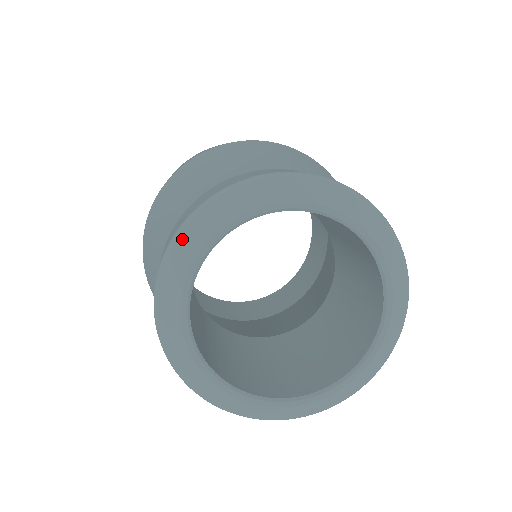
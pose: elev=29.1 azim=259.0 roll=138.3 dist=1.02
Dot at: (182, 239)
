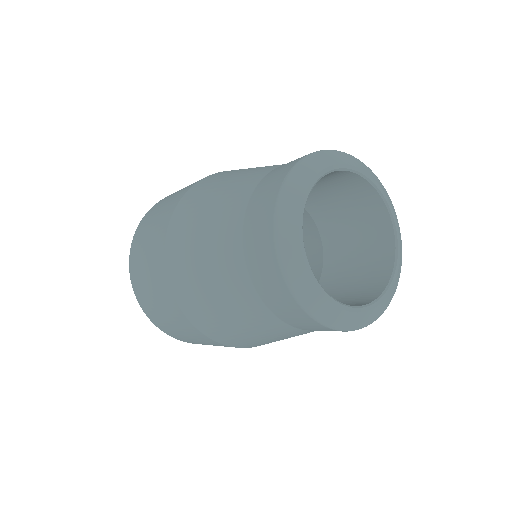
Dot at: (290, 186)
